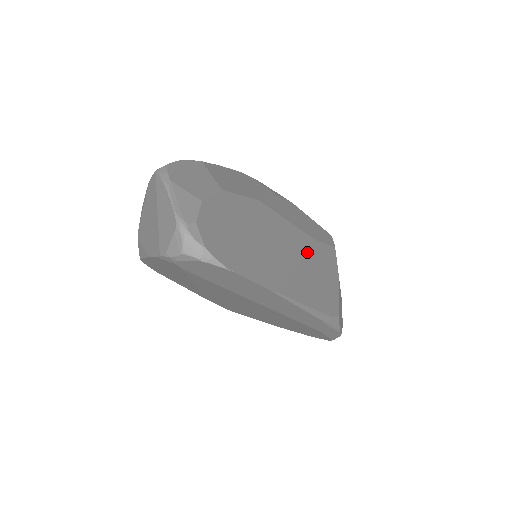
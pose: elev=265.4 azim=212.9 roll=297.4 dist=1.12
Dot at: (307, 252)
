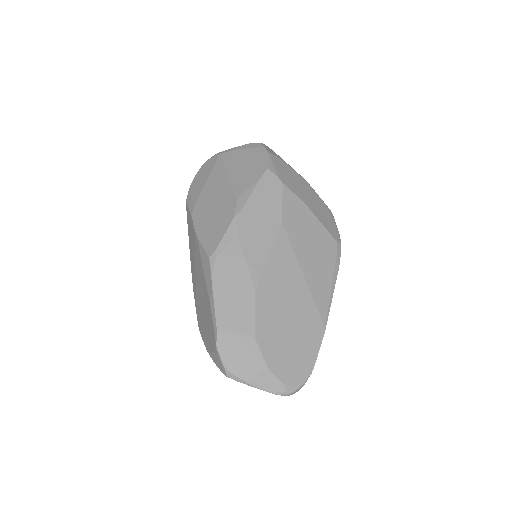
Dot at: (294, 251)
